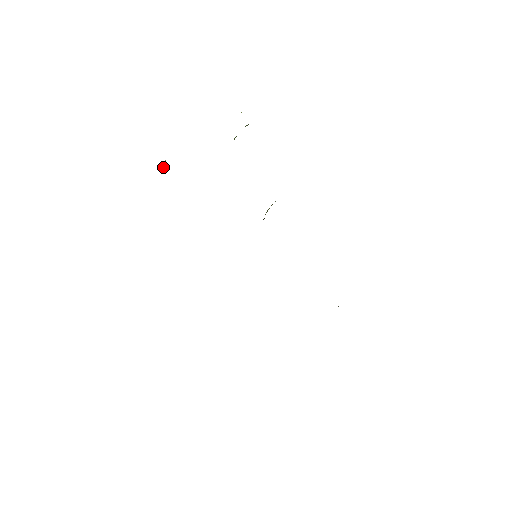
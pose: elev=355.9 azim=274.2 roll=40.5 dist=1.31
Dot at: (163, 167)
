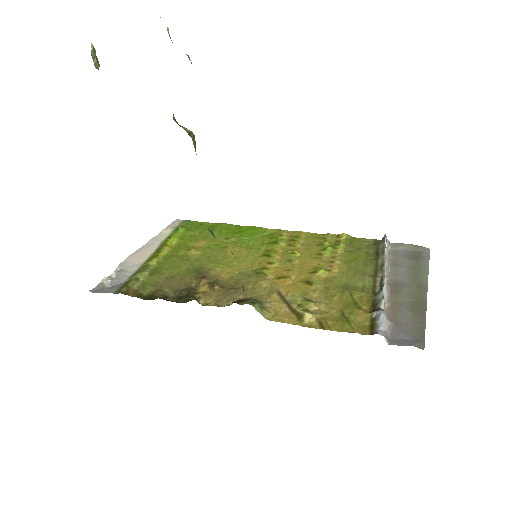
Dot at: (94, 65)
